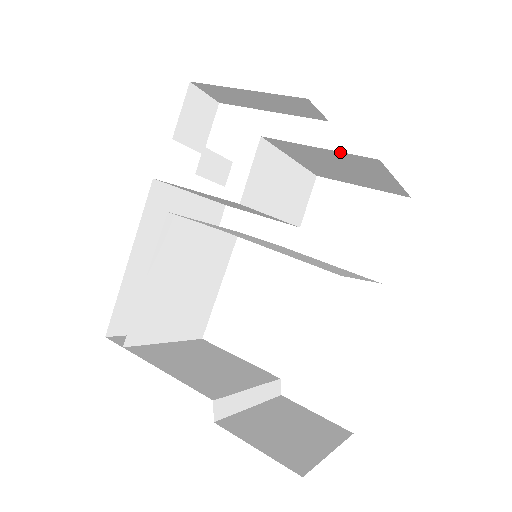
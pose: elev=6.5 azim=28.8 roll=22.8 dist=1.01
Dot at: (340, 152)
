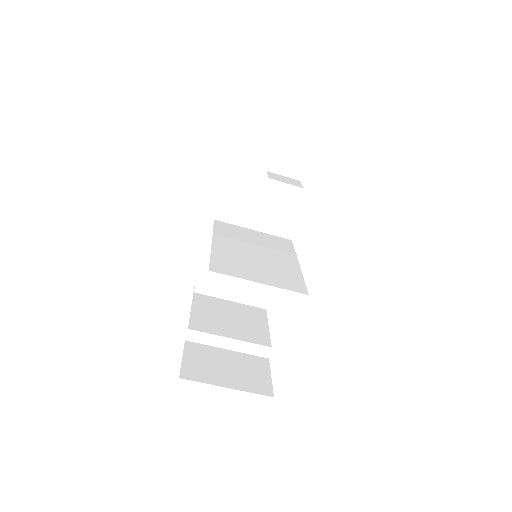
Dot at: occluded
